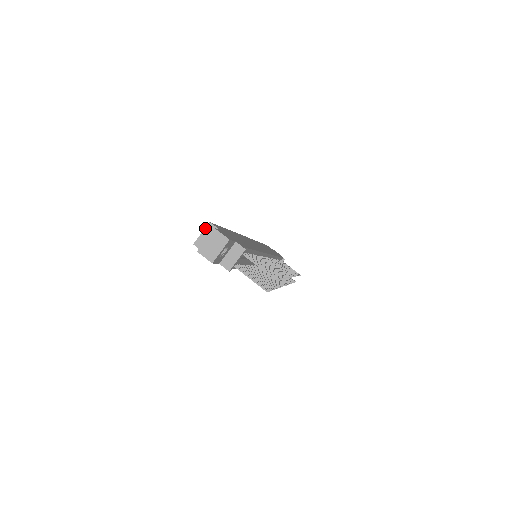
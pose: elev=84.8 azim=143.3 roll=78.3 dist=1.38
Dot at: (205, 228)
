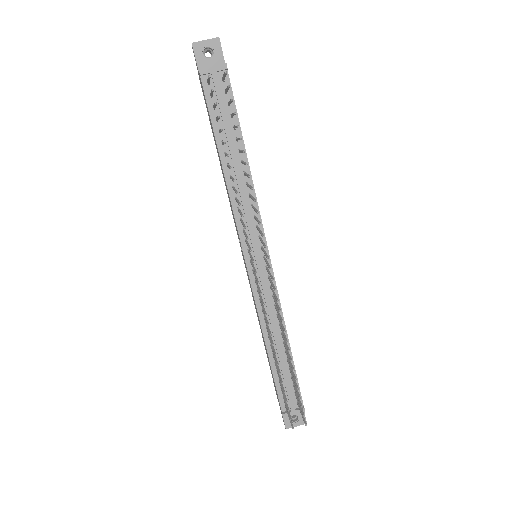
Dot at: occluded
